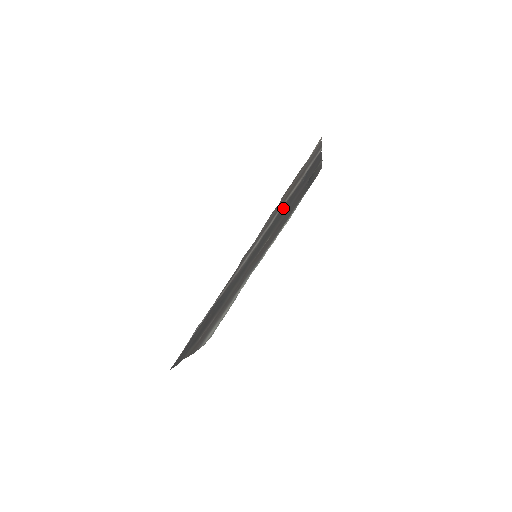
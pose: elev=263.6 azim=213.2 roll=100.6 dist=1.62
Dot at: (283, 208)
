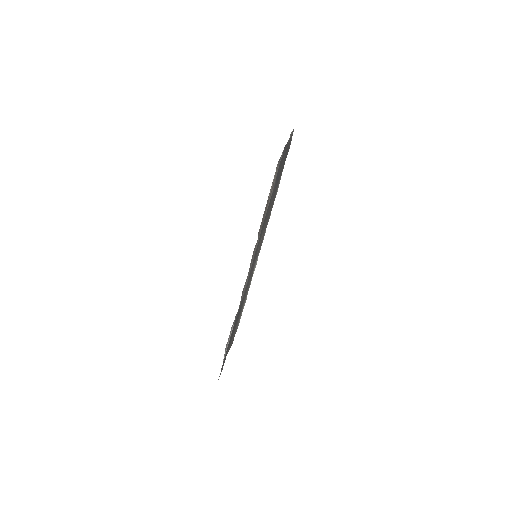
Dot at: (265, 216)
